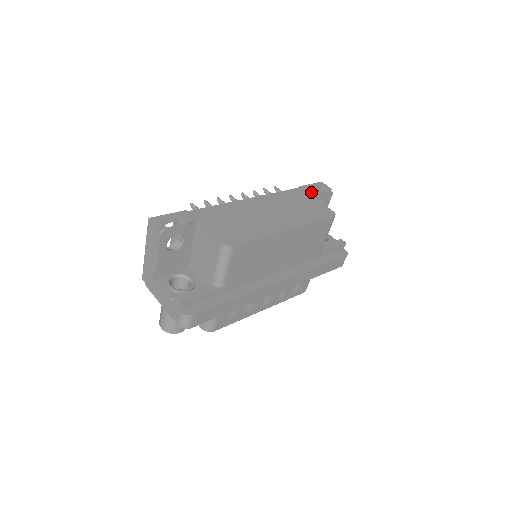
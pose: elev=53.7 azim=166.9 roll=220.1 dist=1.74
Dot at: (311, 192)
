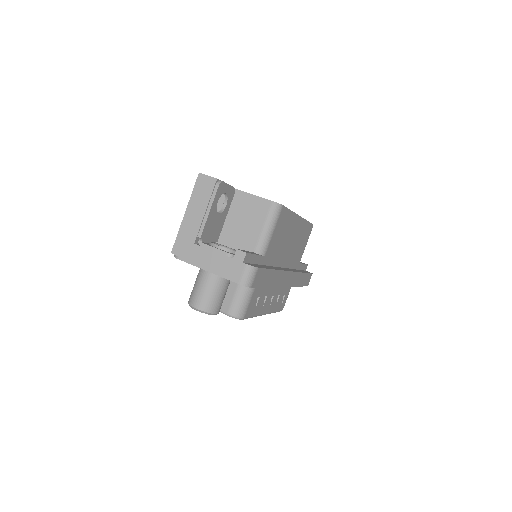
Dot at: occluded
